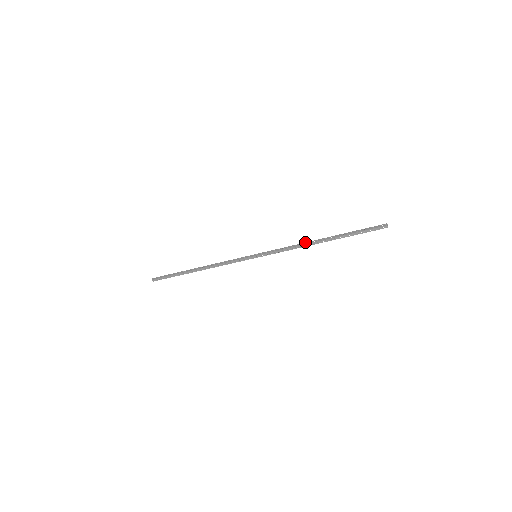
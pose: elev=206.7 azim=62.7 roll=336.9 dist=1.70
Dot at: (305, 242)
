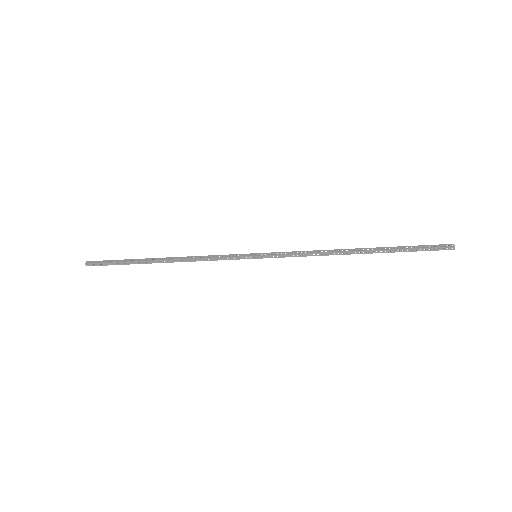
Dot at: occluded
